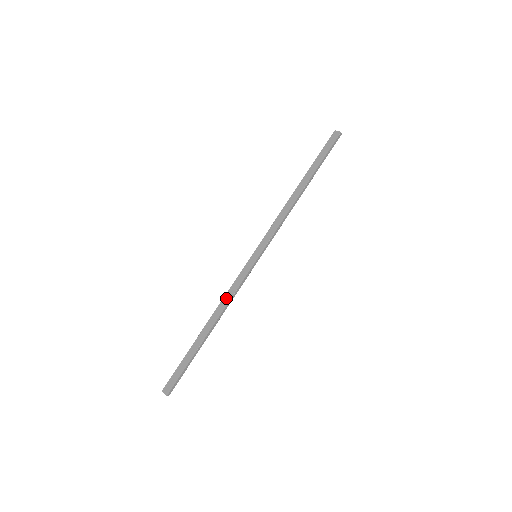
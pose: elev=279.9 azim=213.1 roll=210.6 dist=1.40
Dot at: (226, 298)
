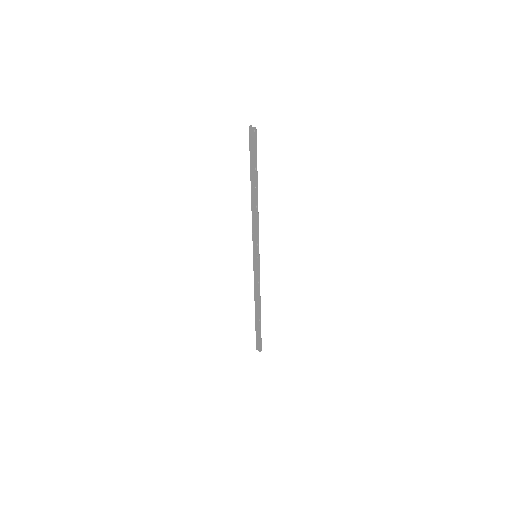
Dot at: (256, 290)
